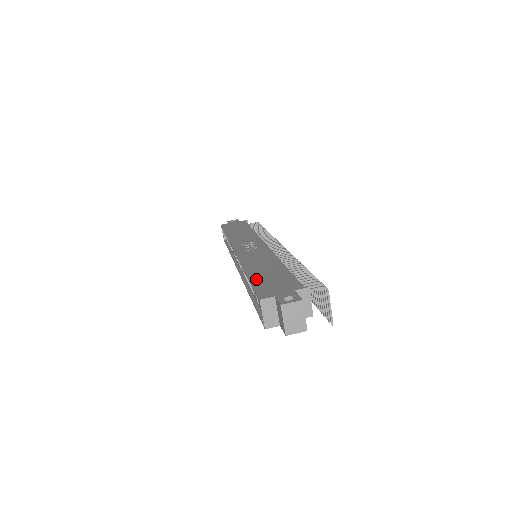
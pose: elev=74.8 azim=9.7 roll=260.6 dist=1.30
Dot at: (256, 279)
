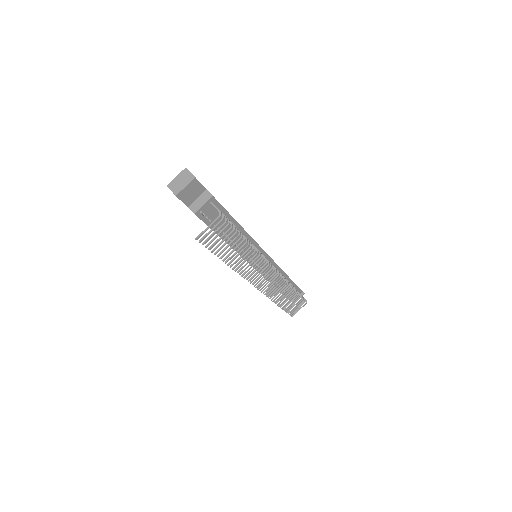
Dot at: occluded
